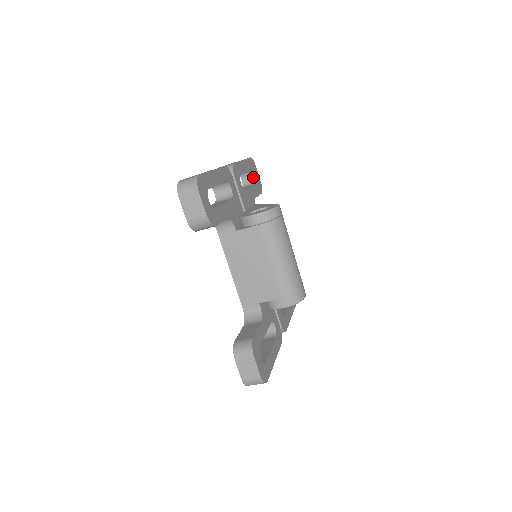
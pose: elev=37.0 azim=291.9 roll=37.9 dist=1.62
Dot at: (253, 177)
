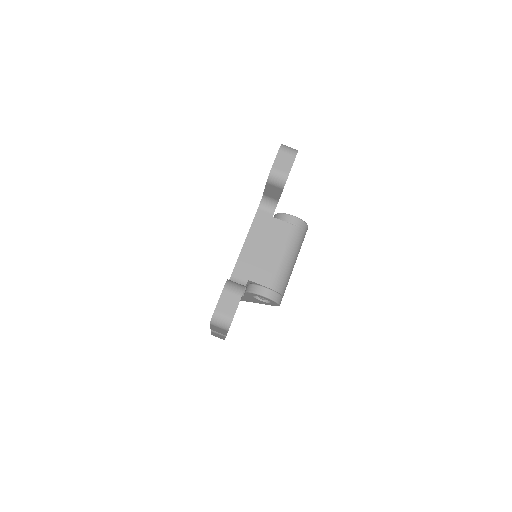
Dot at: occluded
